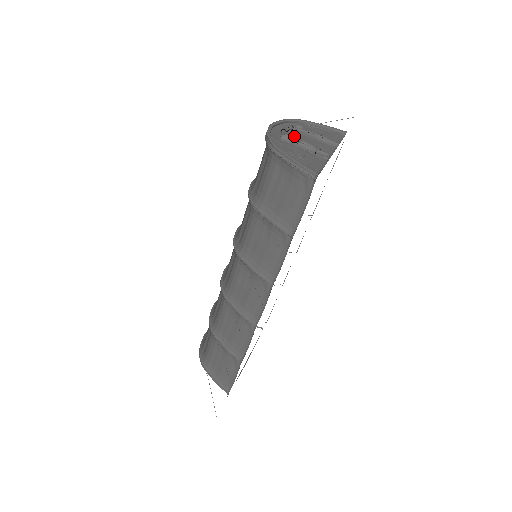
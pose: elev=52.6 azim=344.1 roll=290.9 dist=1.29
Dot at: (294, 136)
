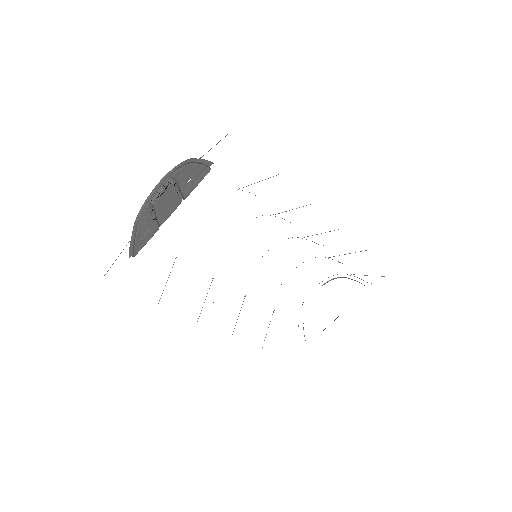
Dot at: (150, 205)
